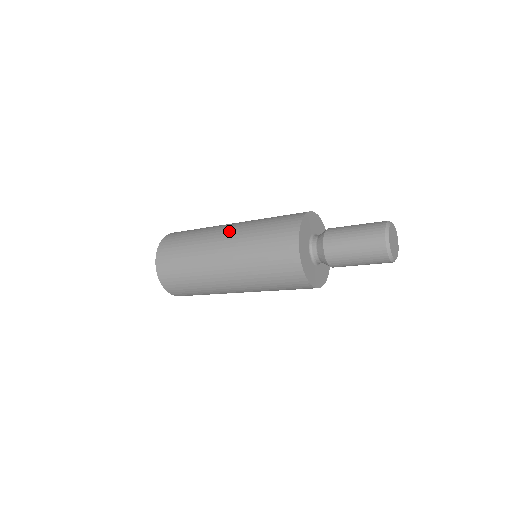
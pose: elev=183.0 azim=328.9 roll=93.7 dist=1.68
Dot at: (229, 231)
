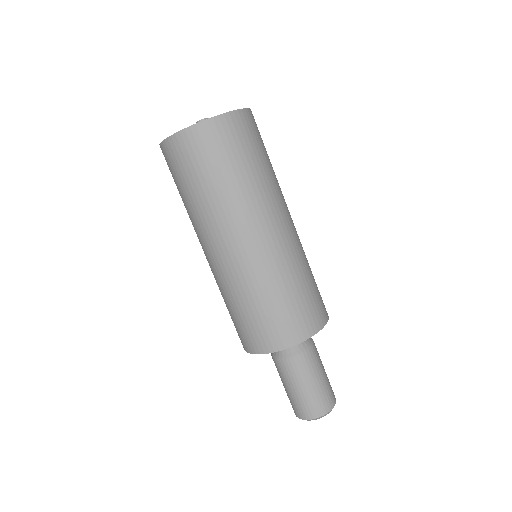
Dot at: (228, 256)
